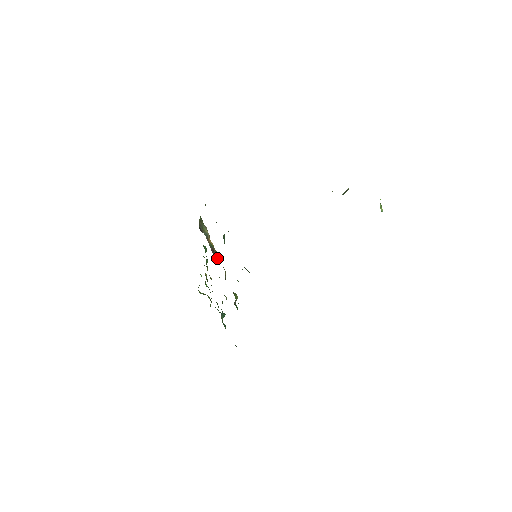
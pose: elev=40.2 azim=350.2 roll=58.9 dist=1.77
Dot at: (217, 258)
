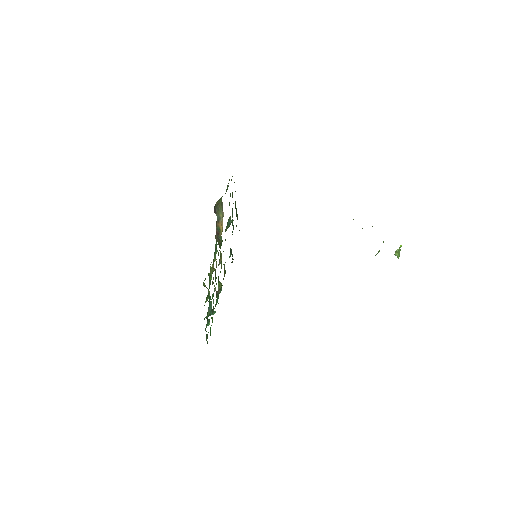
Dot at: (217, 241)
